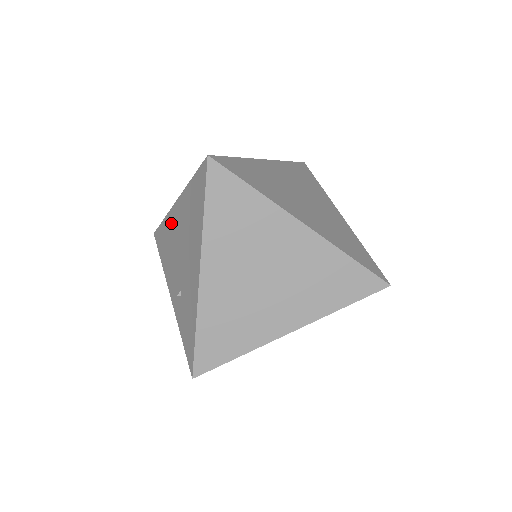
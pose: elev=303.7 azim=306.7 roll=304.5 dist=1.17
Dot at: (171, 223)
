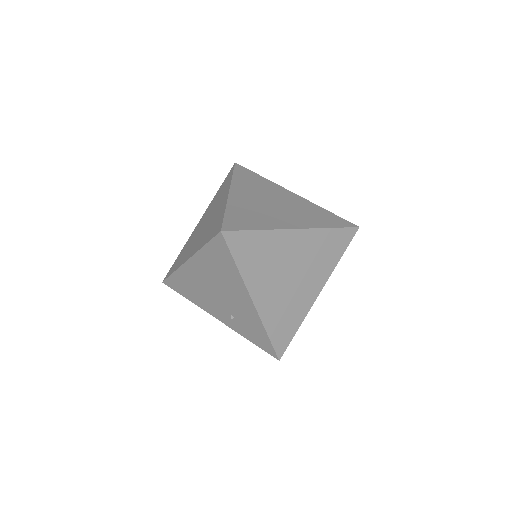
Dot at: (189, 274)
